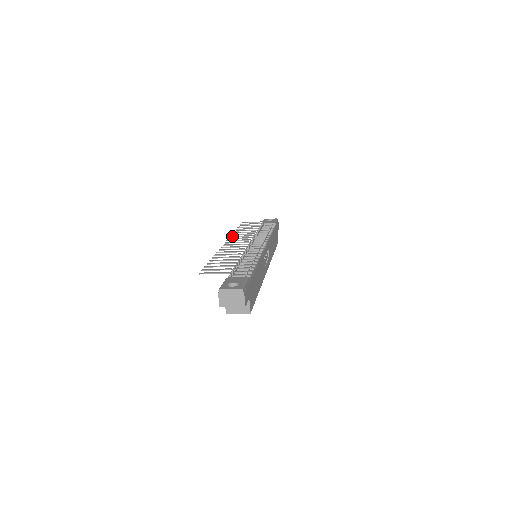
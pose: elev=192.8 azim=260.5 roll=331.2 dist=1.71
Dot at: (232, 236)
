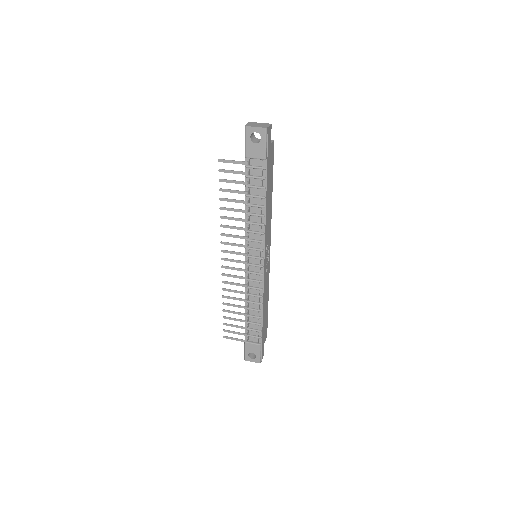
Dot at: occluded
